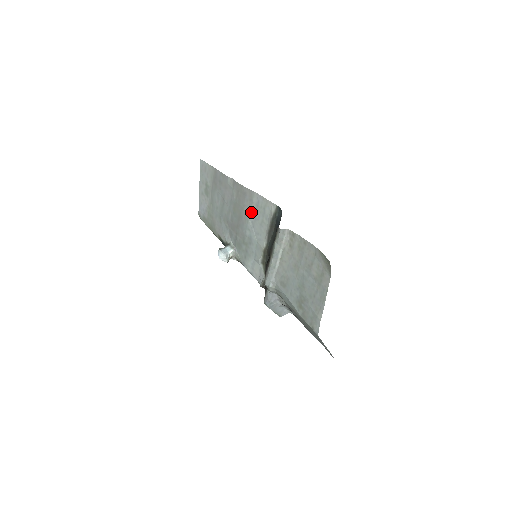
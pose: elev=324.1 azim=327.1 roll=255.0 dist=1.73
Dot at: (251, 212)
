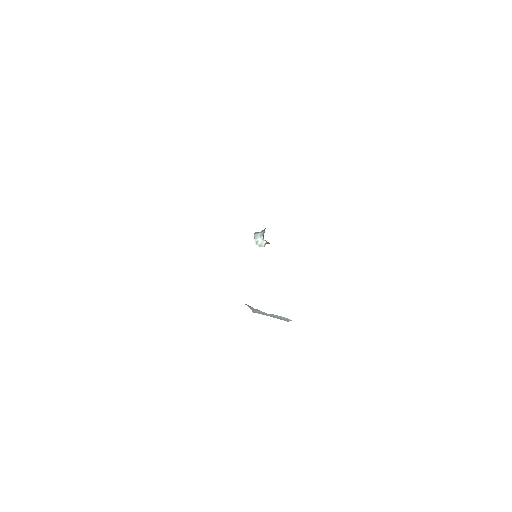
Dot at: occluded
